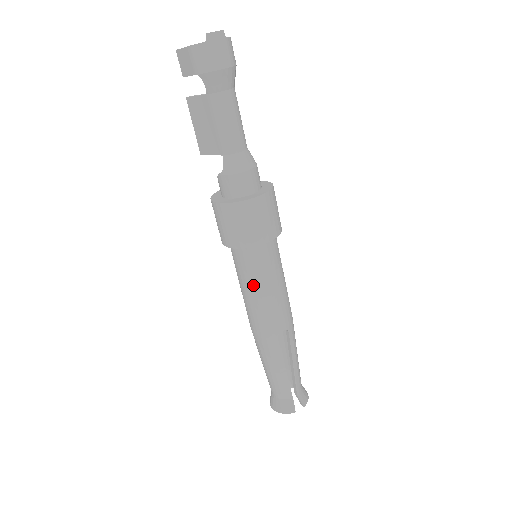
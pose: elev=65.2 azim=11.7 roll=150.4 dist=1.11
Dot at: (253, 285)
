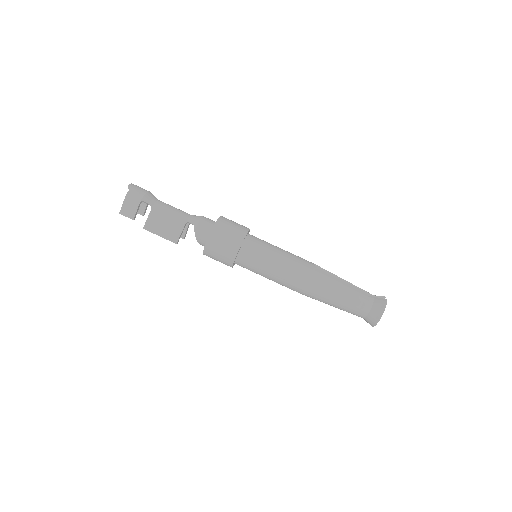
Dot at: (272, 255)
